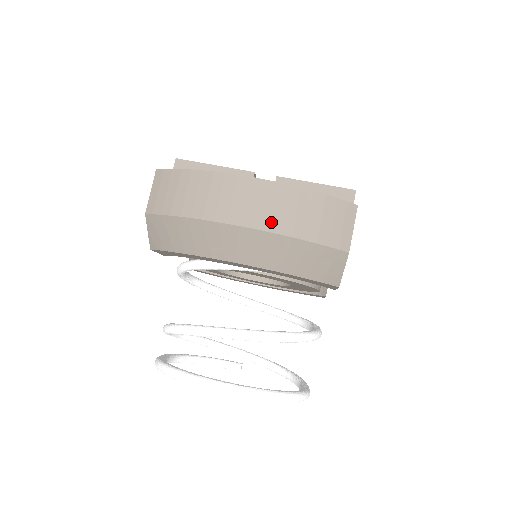
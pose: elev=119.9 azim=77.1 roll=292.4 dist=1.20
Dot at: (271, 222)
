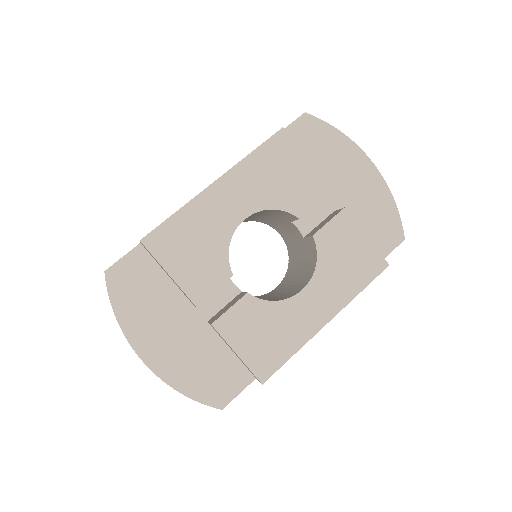
Dot at: occluded
